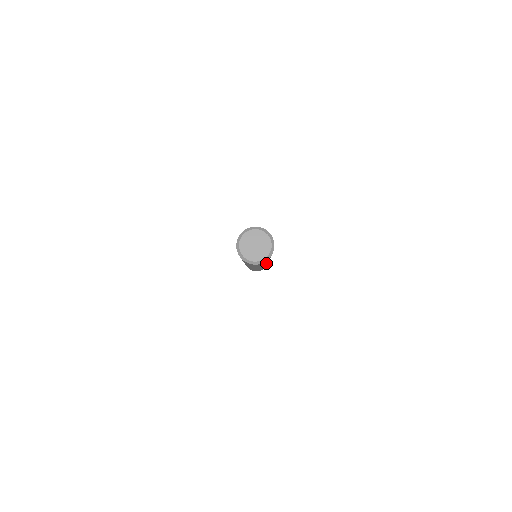
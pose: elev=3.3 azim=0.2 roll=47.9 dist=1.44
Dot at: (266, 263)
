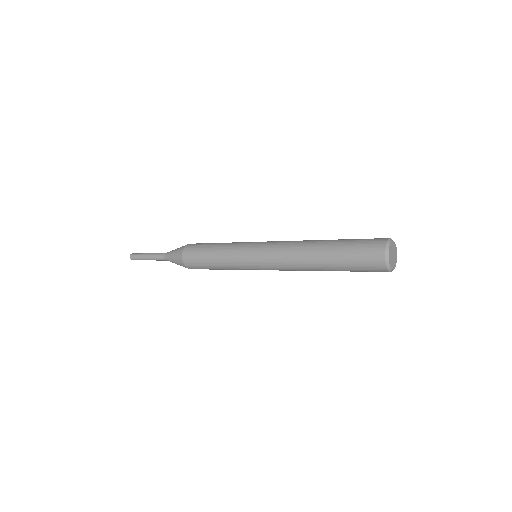
Dot at: occluded
